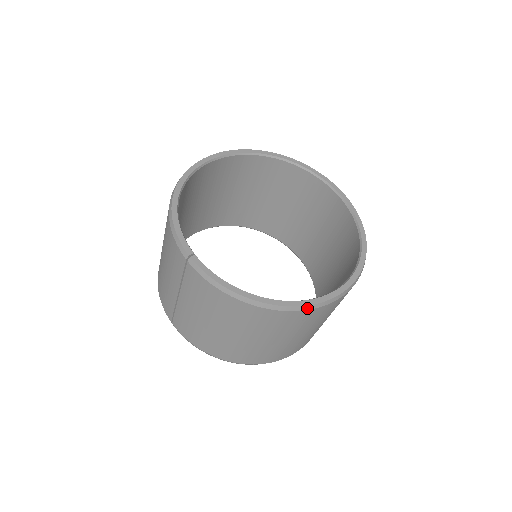
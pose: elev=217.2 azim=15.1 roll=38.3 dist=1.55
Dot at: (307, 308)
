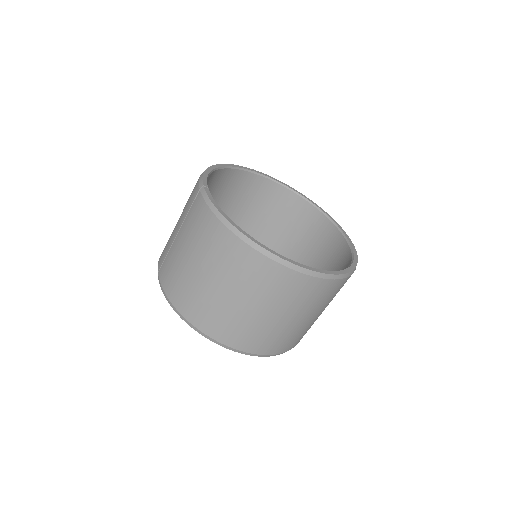
Dot at: (277, 259)
